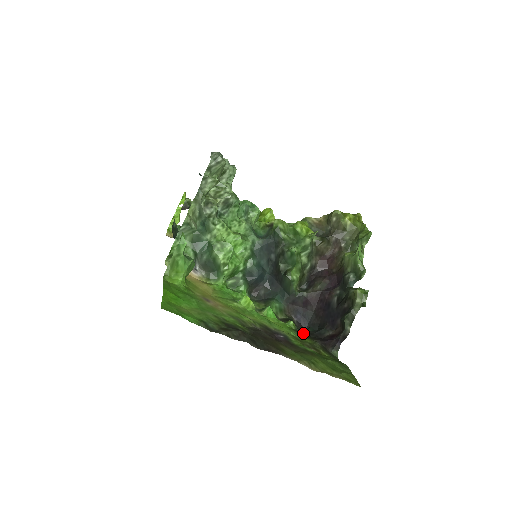
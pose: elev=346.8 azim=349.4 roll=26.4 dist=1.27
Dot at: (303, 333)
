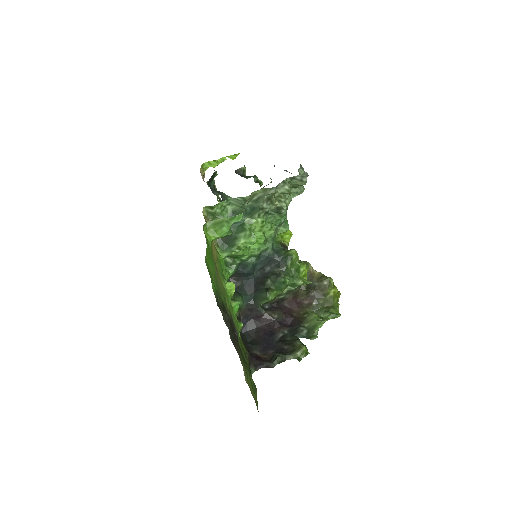
Dot at: (241, 337)
